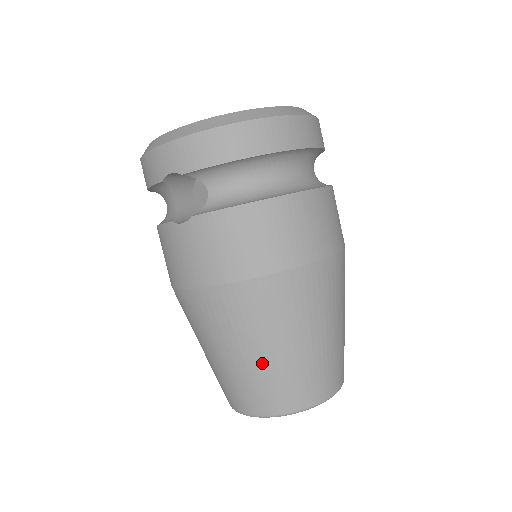
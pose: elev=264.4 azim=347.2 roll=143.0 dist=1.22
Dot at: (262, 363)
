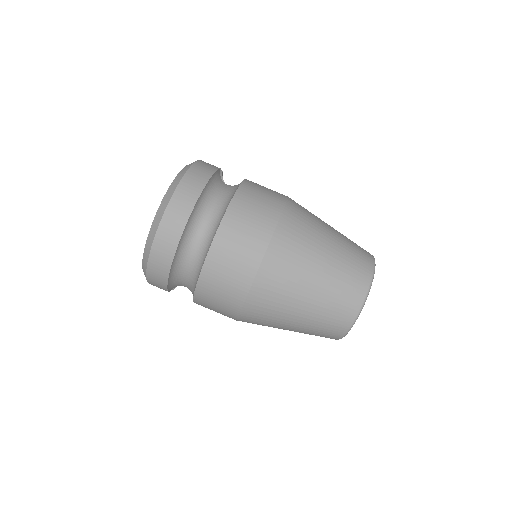
Dot at: (298, 331)
